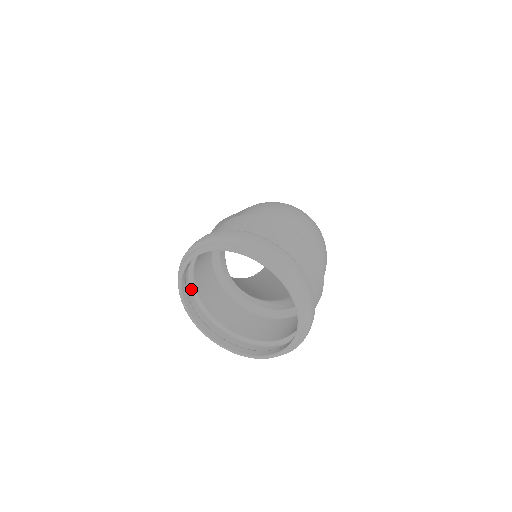
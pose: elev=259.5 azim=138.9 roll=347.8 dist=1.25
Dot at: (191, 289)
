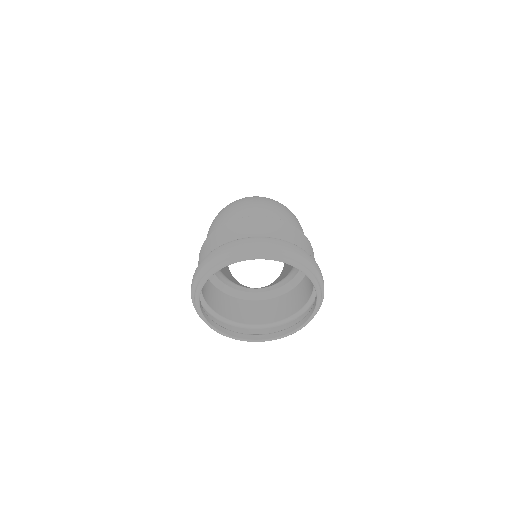
Dot at: (228, 323)
